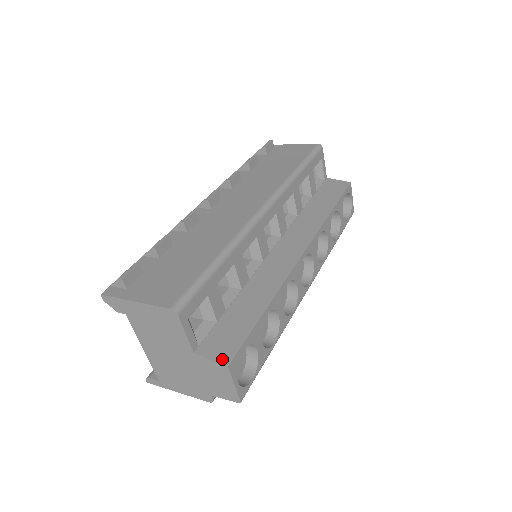
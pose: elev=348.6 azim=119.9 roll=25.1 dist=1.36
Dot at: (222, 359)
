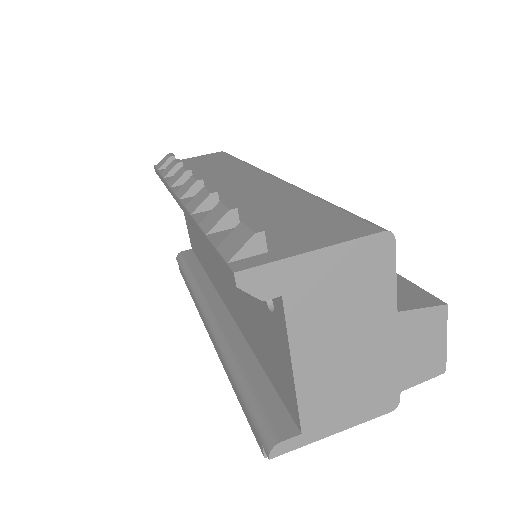
Dot at: (431, 302)
